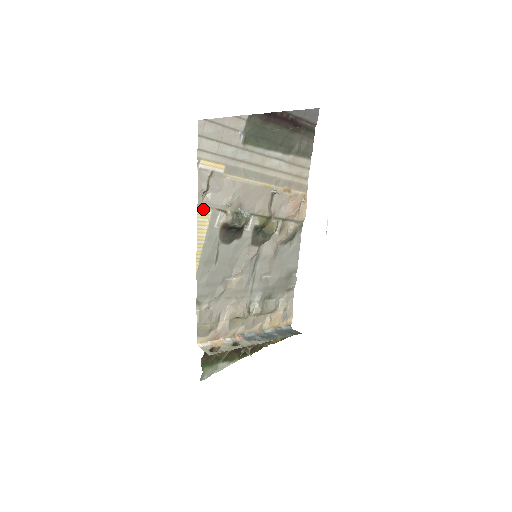
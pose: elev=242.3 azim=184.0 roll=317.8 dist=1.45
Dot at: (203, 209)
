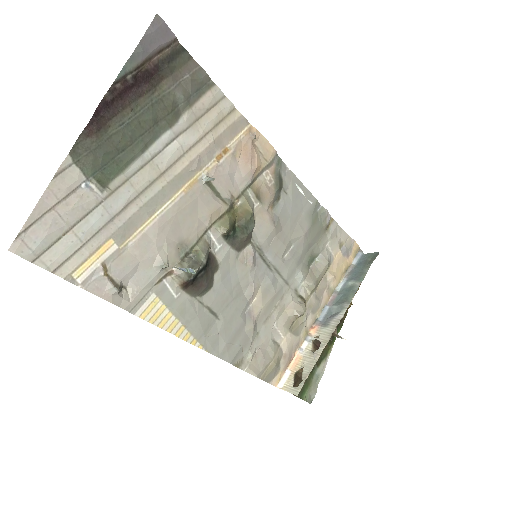
Dot at: (140, 305)
